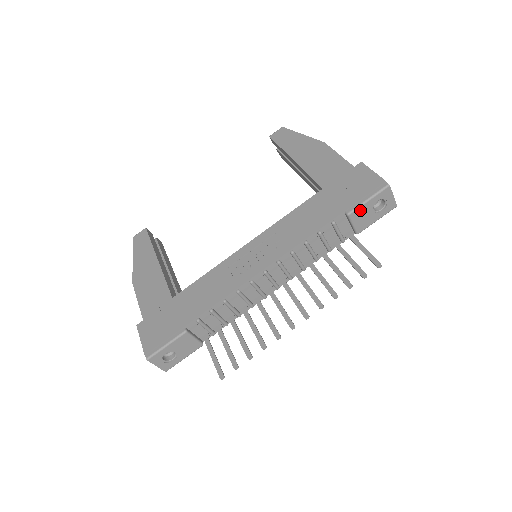
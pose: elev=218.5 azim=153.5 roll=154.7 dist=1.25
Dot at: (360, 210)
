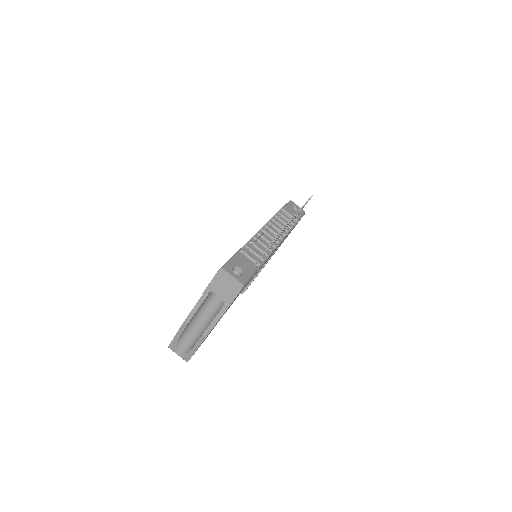
Dot at: (287, 208)
